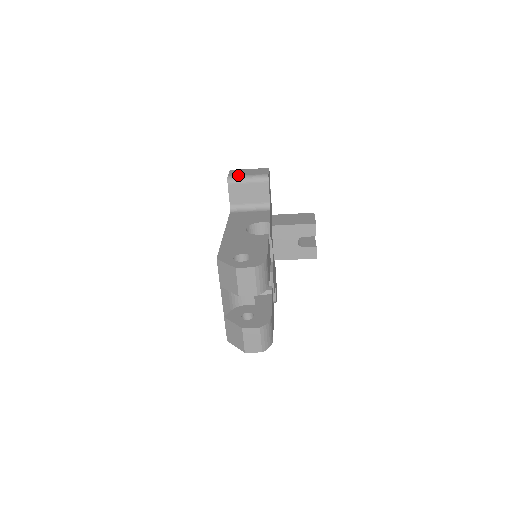
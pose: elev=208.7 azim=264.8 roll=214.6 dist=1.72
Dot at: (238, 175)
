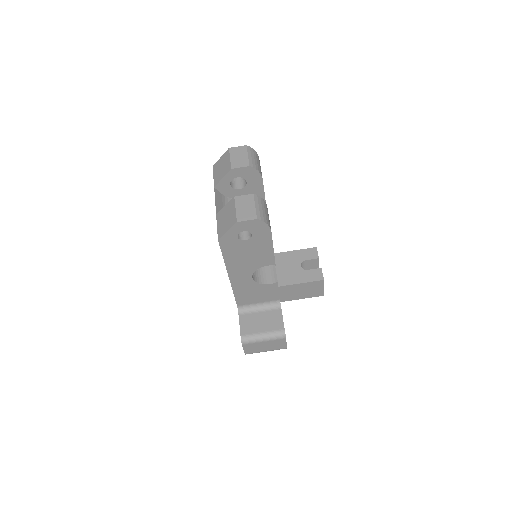
Dot at: occluded
